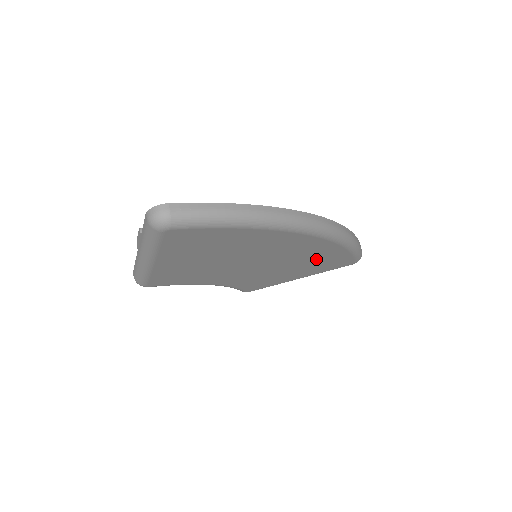
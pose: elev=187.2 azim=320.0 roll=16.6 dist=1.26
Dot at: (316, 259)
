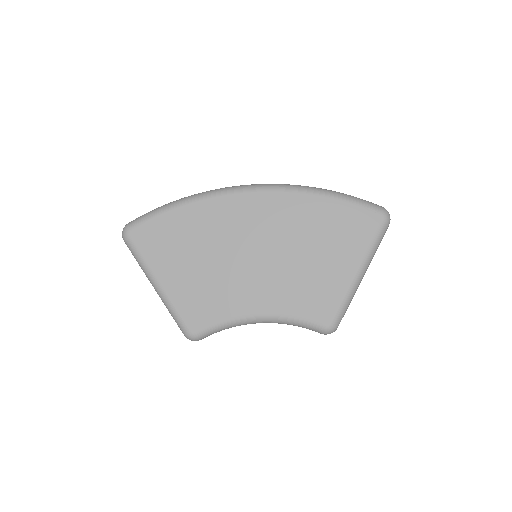
Dot at: (313, 226)
